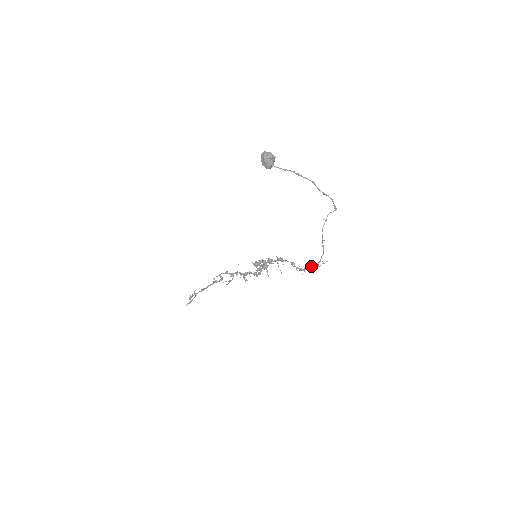
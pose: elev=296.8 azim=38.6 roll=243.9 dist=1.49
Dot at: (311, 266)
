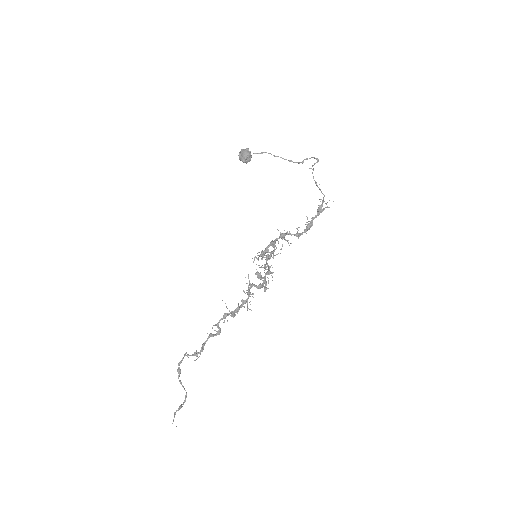
Dot at: (317, 211)
